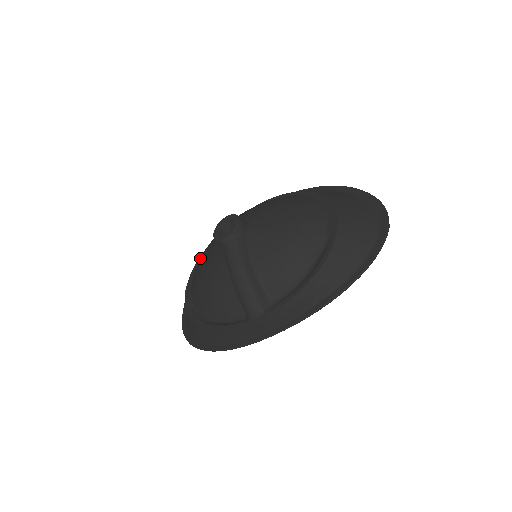
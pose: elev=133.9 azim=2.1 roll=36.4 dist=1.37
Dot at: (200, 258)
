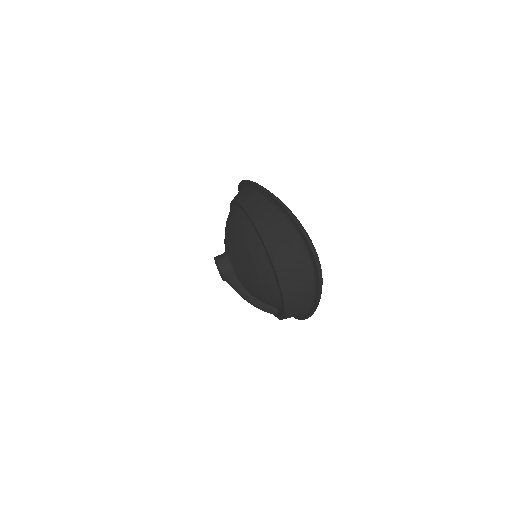
Dot at: occluded
